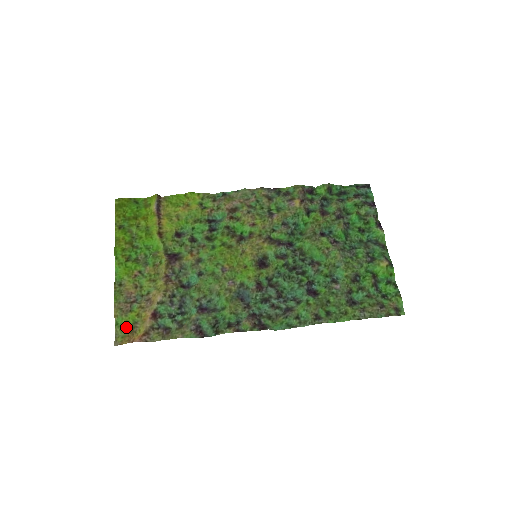
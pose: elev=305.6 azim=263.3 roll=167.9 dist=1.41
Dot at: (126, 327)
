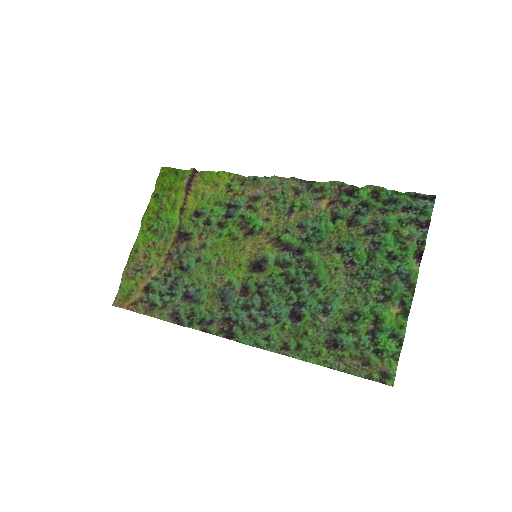
Dot at: (125, 292)
